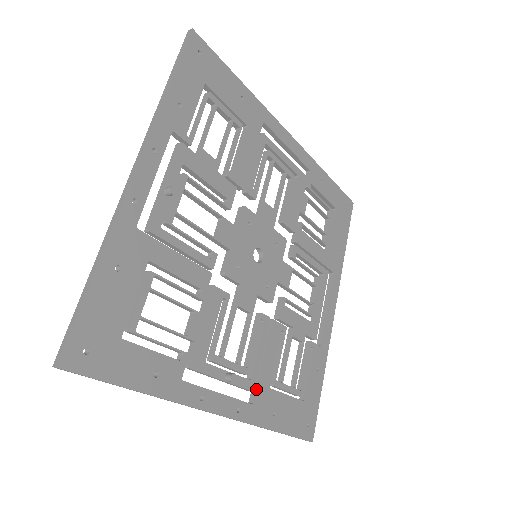
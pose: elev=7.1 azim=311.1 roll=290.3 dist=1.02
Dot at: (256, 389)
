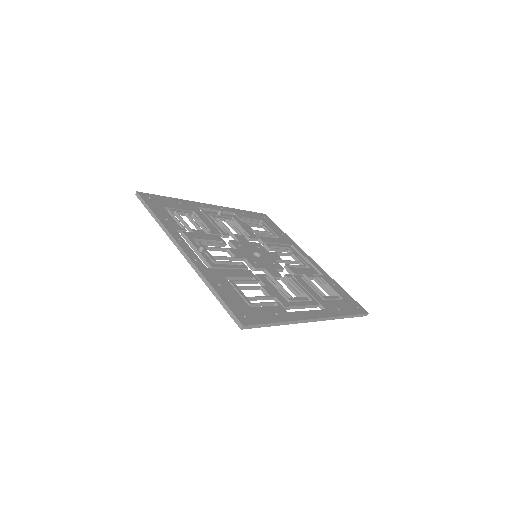
Dot at: (215, 269)
